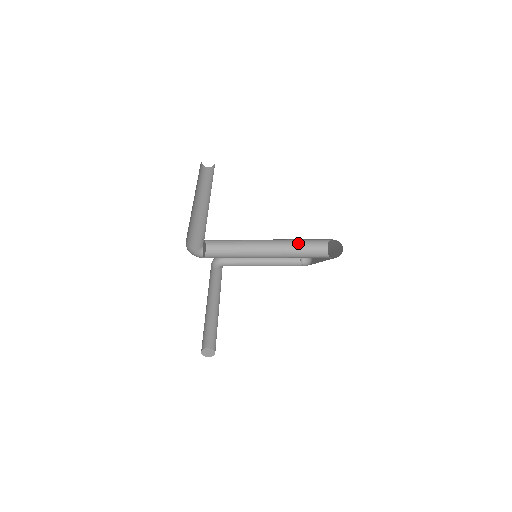
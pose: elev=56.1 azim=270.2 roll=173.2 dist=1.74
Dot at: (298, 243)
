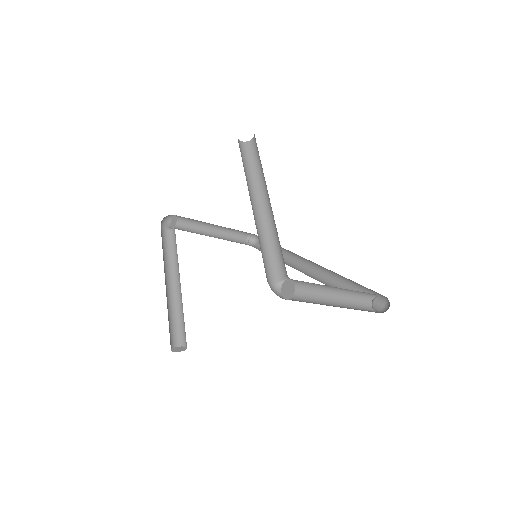
Dot at: (357, 293)
